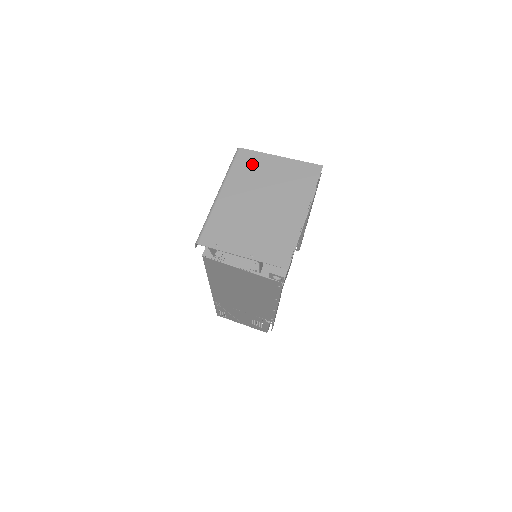
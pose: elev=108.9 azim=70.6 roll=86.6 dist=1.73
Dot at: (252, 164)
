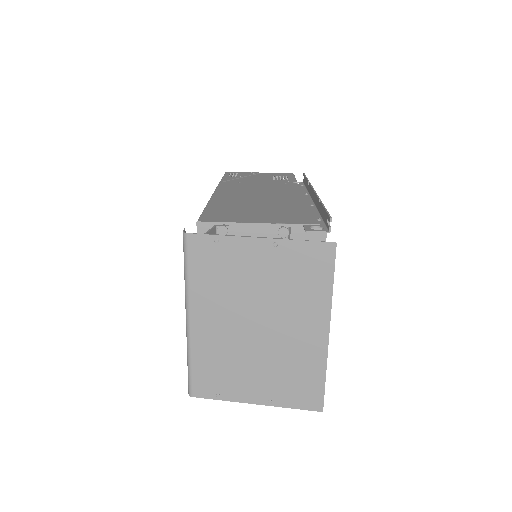
Dot at: (218, 261)
